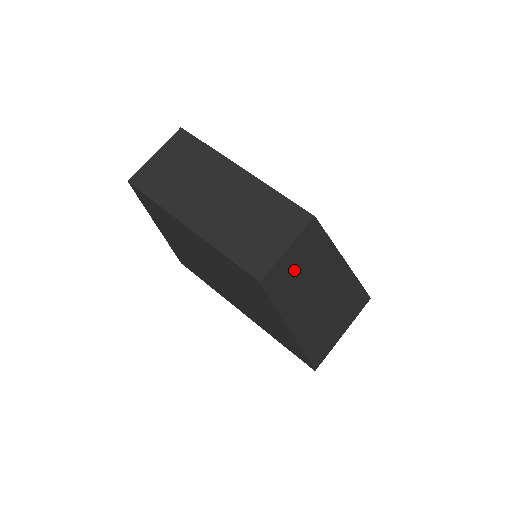
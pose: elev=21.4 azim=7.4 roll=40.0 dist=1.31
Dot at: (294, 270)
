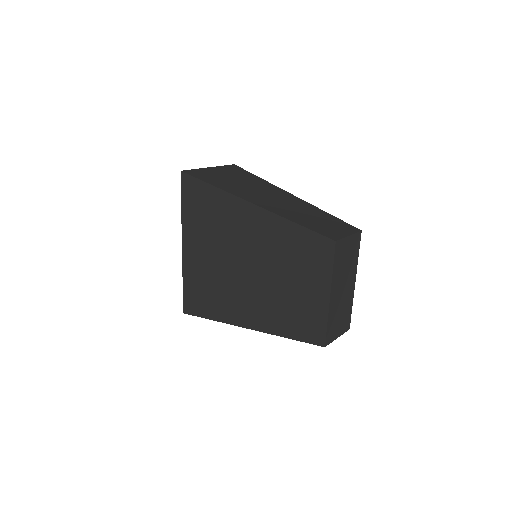
Dot at: occluded
